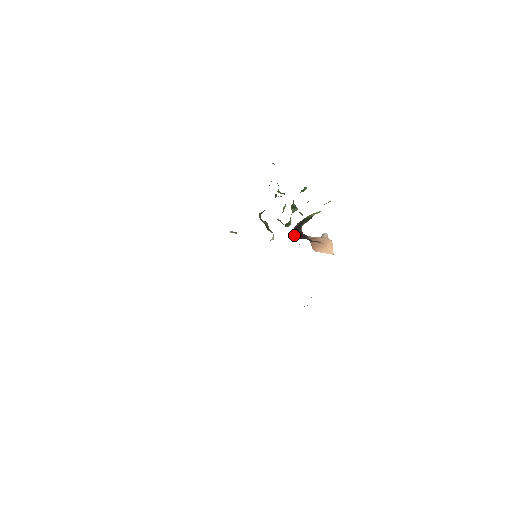
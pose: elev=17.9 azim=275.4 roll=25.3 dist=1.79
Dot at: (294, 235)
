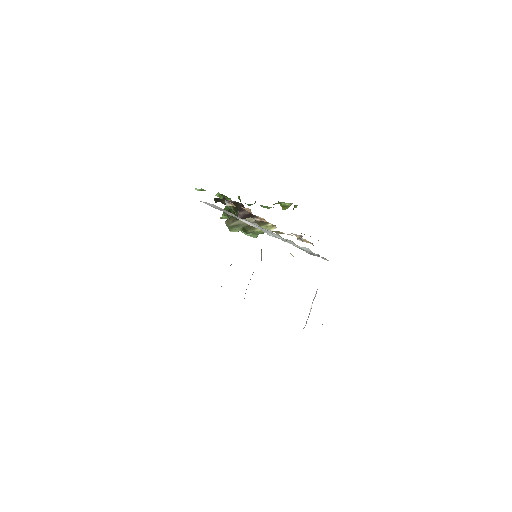
Dot at: occluded
